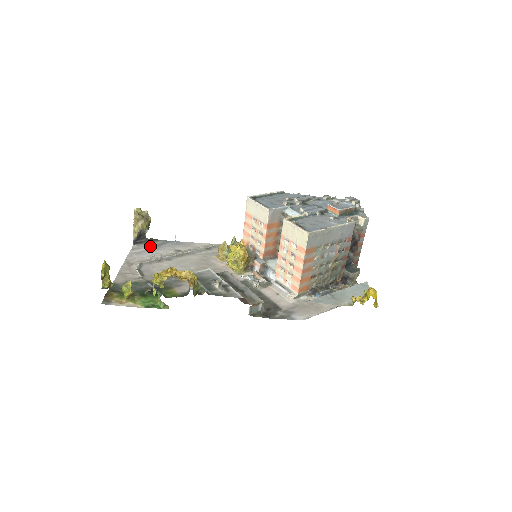
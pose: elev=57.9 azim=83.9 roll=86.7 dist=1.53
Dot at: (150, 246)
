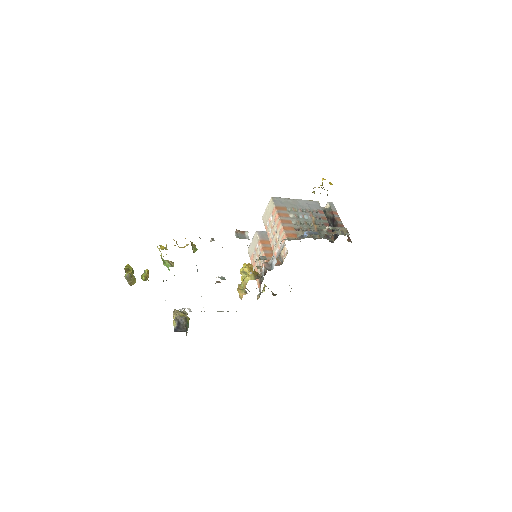
Dot at: occluded
